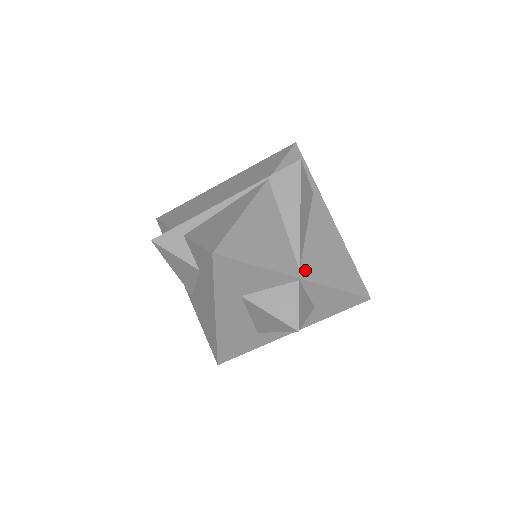
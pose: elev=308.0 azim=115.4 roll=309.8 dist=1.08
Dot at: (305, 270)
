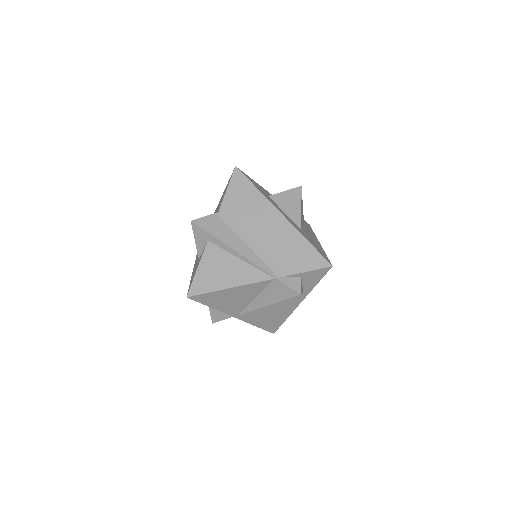
Dot at: (243, 316)
